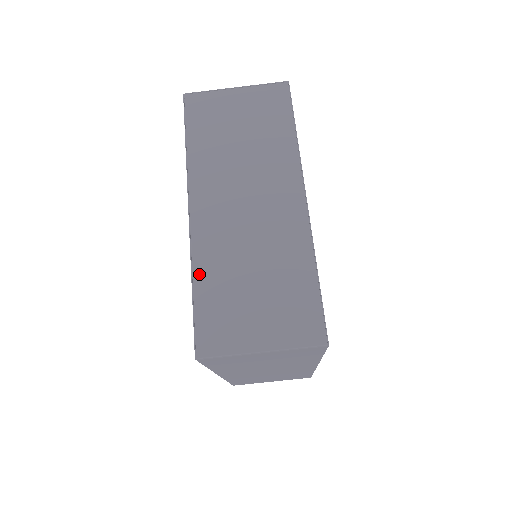
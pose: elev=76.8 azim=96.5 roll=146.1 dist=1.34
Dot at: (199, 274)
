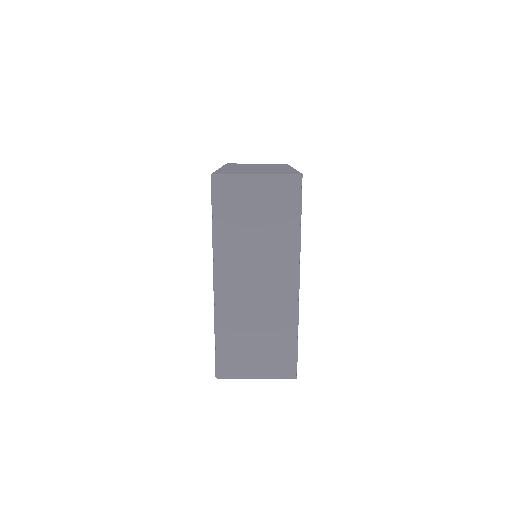
Dot at: (220, 328)
